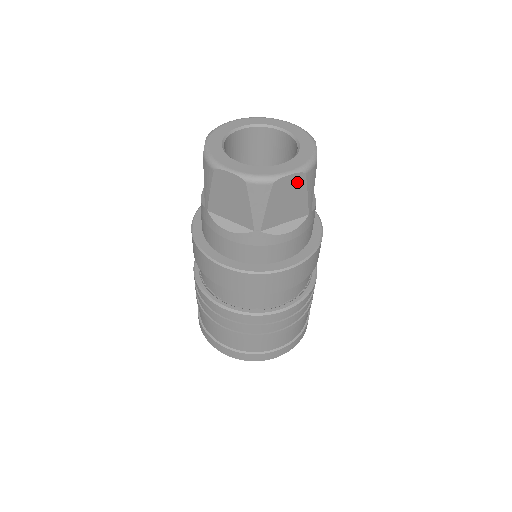
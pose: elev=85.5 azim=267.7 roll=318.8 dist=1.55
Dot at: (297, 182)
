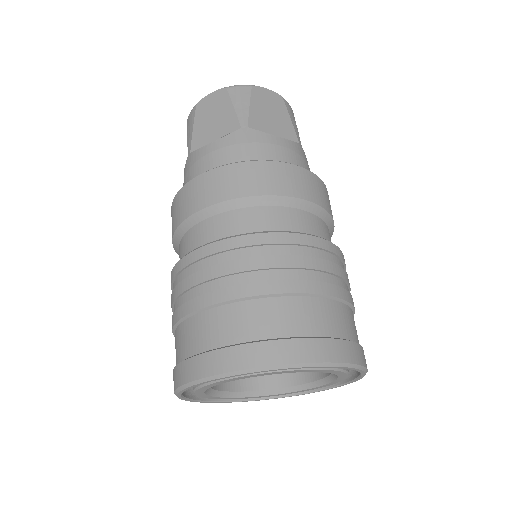
Dot at: (276, 101)
